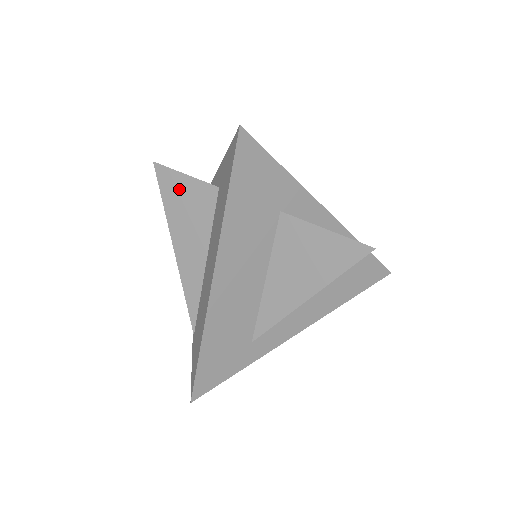
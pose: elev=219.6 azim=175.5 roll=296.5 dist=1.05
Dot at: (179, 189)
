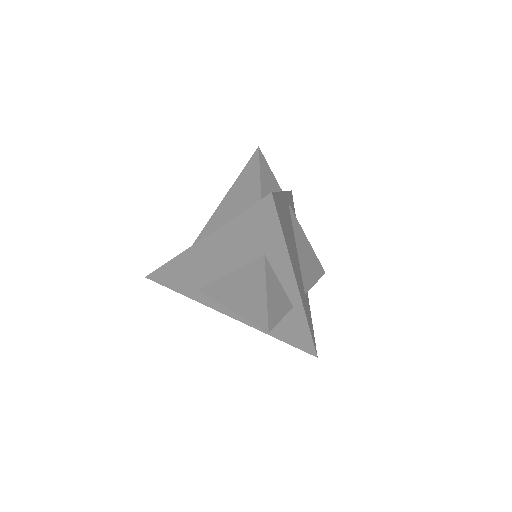
Dot at: (251, 177)
